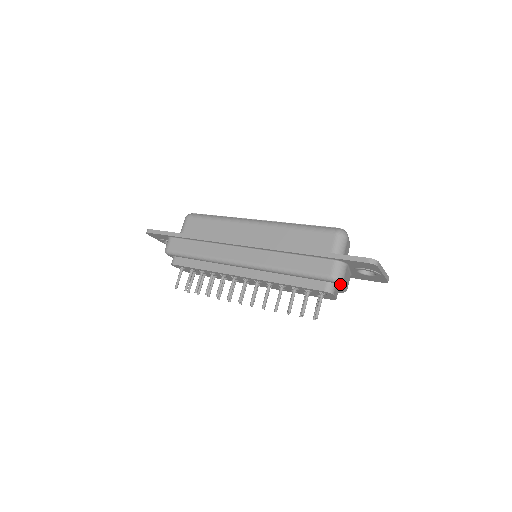
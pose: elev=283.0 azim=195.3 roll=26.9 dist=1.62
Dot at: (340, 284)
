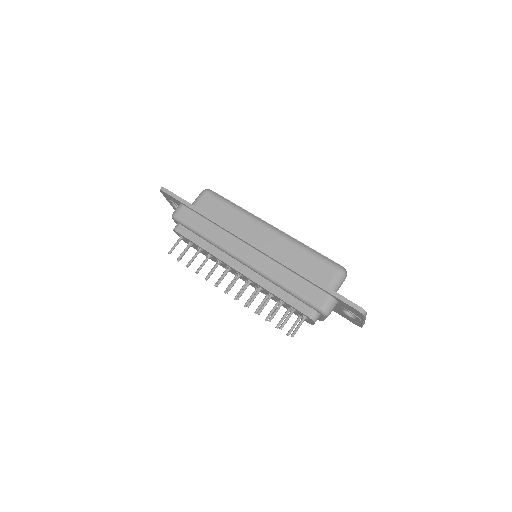
Dot at: (325, 316)
